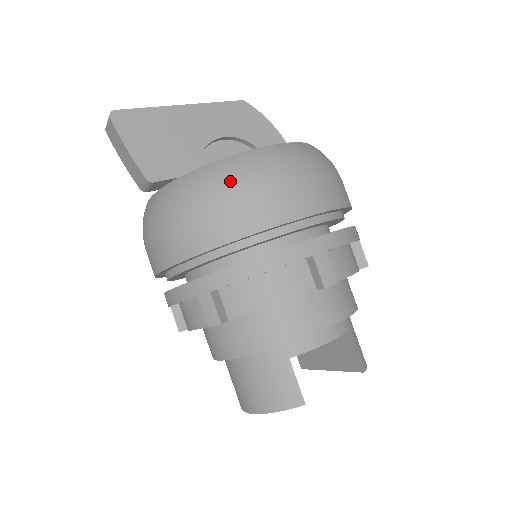
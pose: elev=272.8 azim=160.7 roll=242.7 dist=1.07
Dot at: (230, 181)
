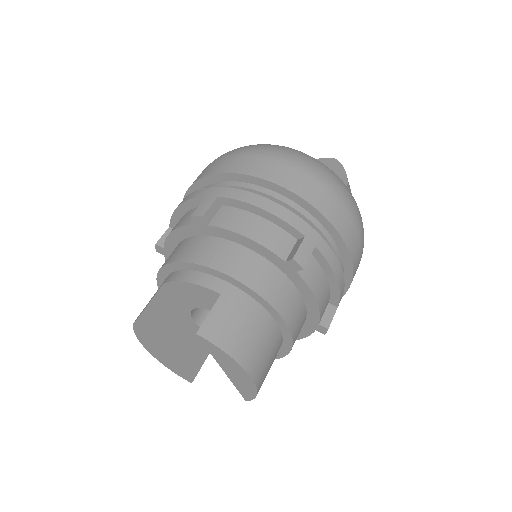
Dot at: occluded
